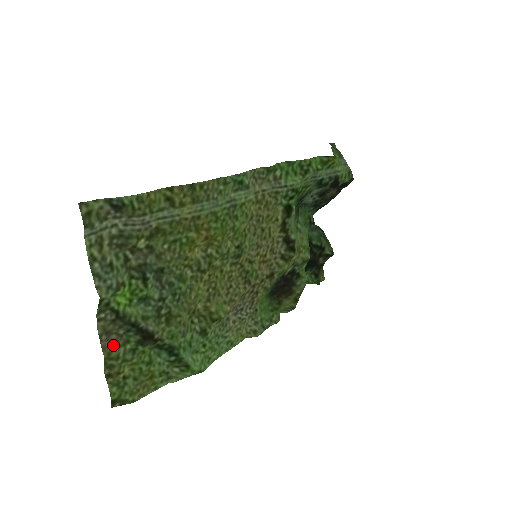
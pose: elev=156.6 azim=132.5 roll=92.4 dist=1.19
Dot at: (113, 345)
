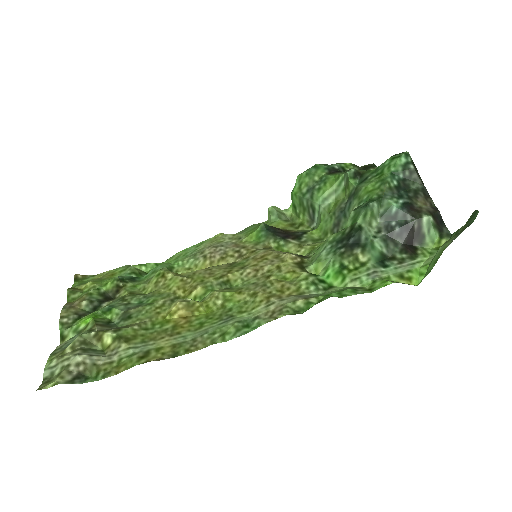
Dot at: (76, 301)
